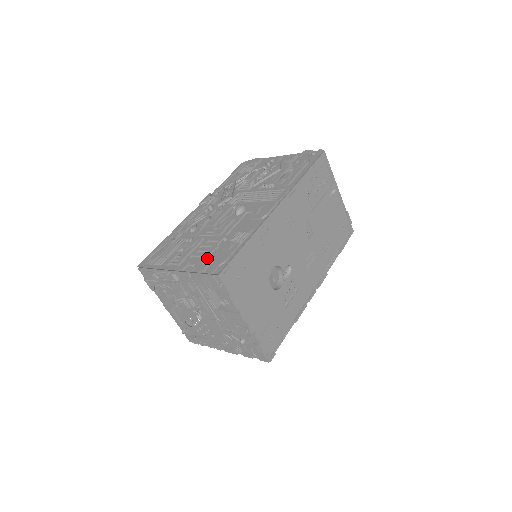
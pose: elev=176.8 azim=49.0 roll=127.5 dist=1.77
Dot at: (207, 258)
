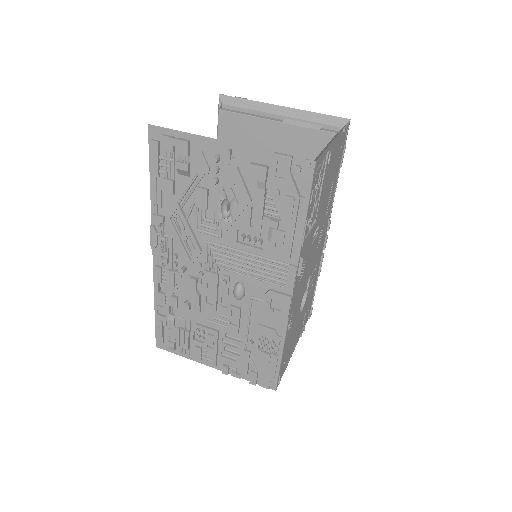
Dot at: (248, 367)
